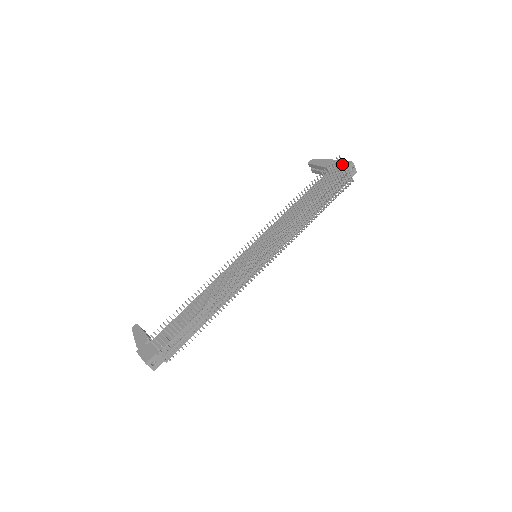
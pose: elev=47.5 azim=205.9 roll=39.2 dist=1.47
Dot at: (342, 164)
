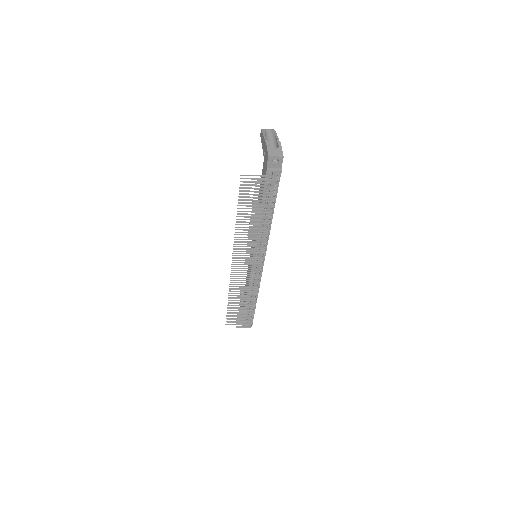
Dot at: occluded
